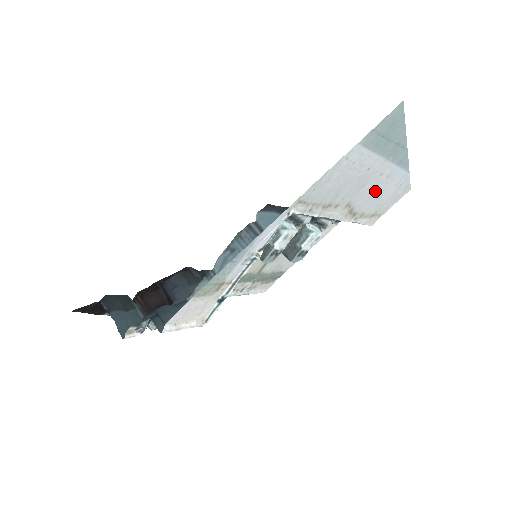
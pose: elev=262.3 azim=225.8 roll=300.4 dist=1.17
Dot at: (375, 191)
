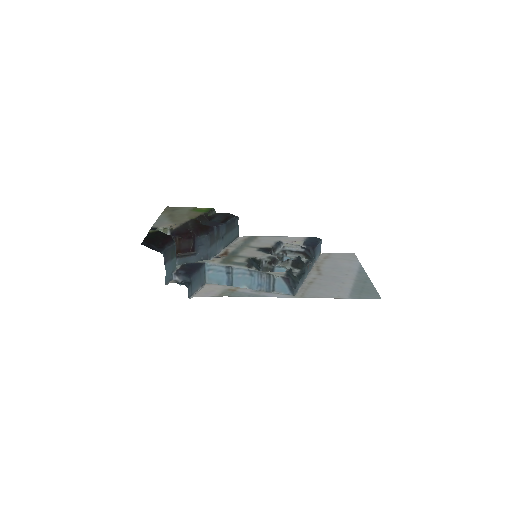
Dot at: (337, 269)
